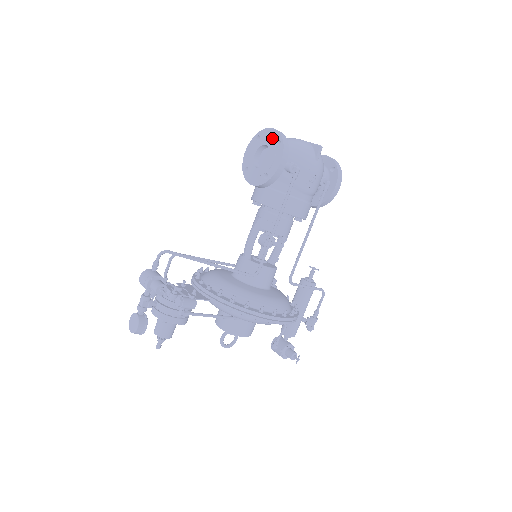
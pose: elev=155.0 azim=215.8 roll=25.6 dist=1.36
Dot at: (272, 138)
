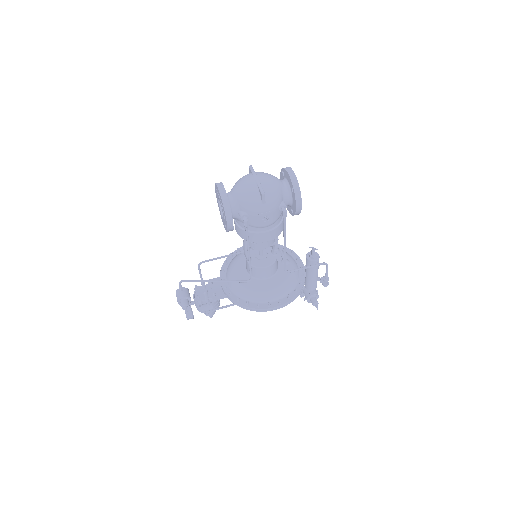
Dot at: (220, 198)
